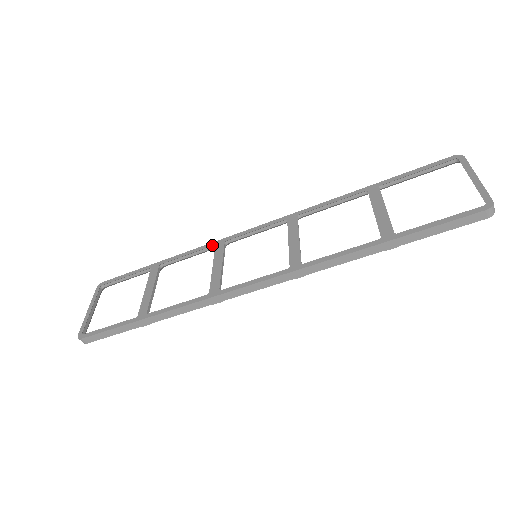
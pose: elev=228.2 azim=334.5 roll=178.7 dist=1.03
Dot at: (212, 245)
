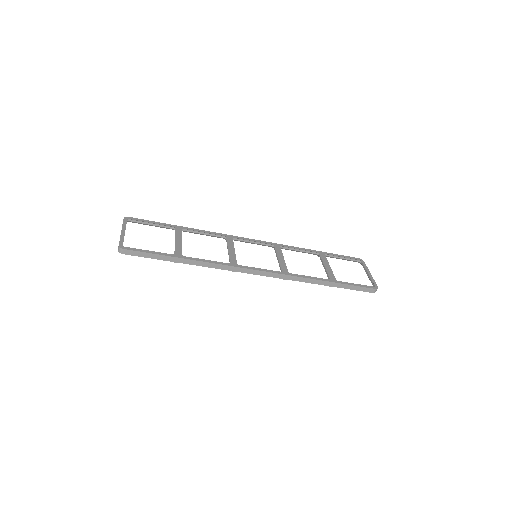
Dot at: (224, 235)
